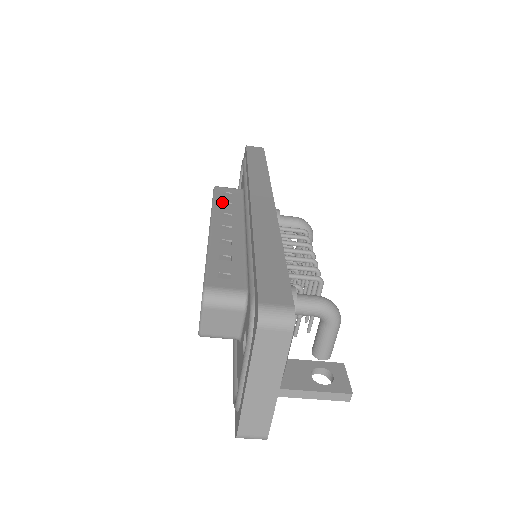
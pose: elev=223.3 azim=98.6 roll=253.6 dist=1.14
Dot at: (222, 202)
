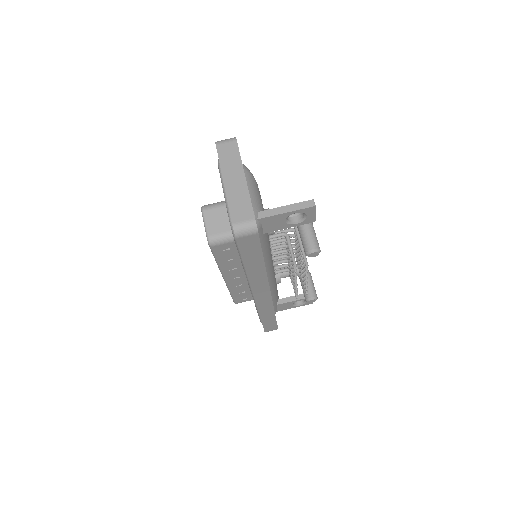
Dot at: occluded
